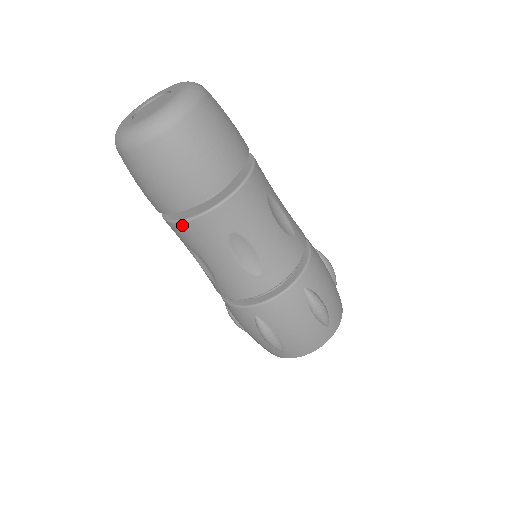
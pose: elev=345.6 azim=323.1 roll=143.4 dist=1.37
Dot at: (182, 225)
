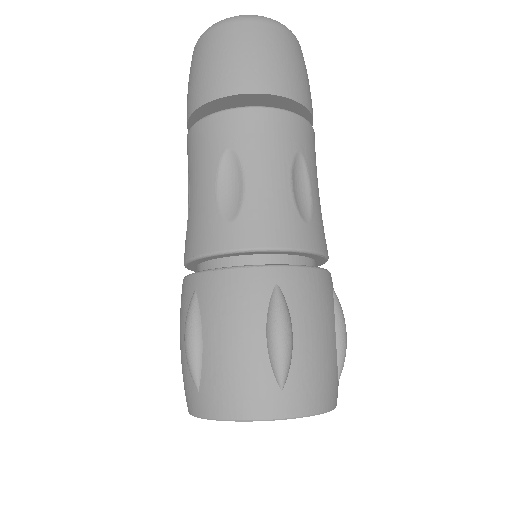
Dot at: (193, 130)
